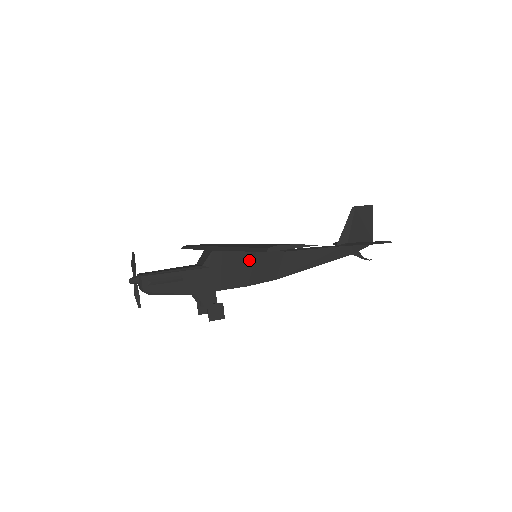
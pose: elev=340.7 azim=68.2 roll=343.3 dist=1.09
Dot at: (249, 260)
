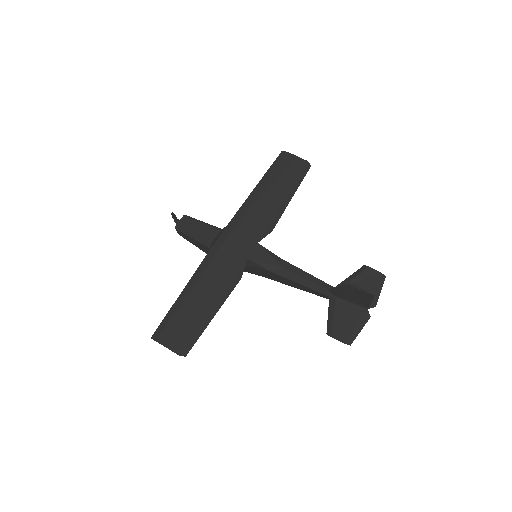
Dot at: occluded
